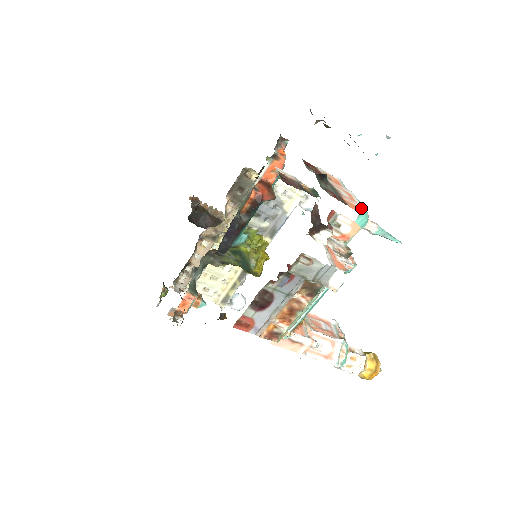
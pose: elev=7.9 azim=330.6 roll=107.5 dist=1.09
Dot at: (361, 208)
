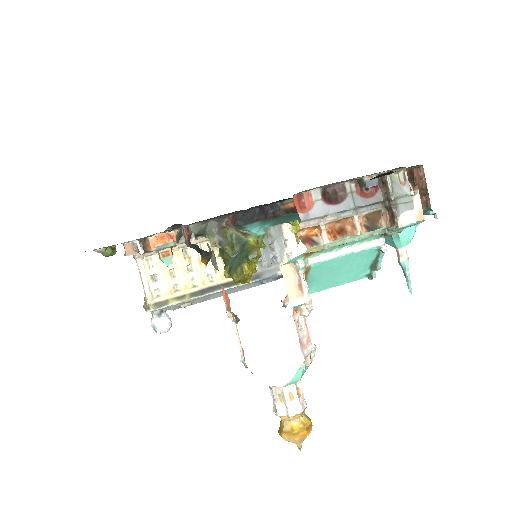
Dot at: occluded
